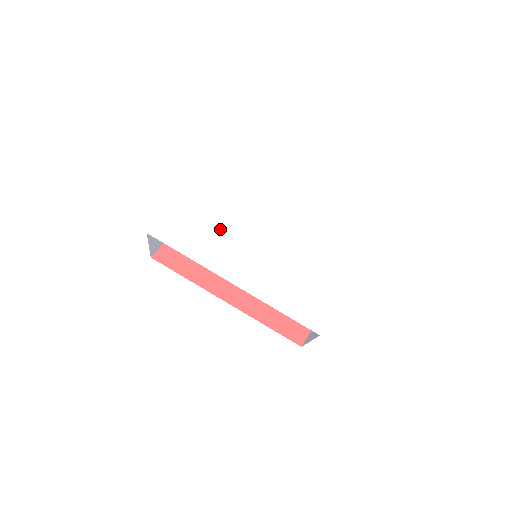
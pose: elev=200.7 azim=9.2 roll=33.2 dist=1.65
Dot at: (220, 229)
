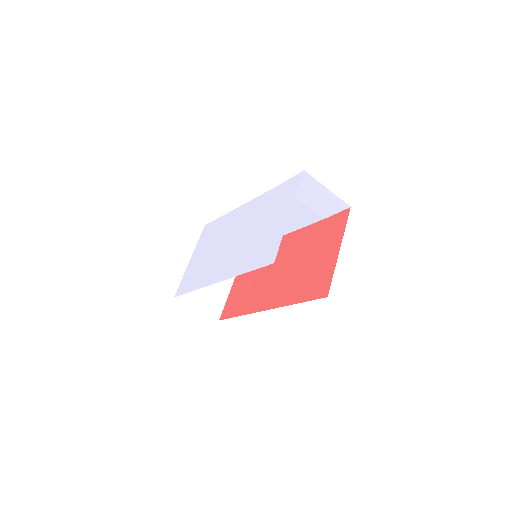
Dot at: (209, 257)
